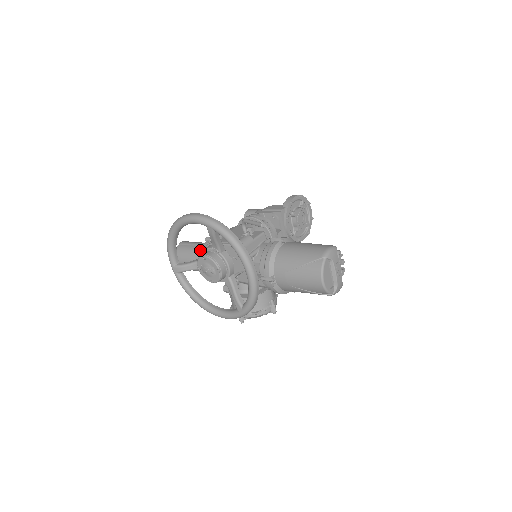
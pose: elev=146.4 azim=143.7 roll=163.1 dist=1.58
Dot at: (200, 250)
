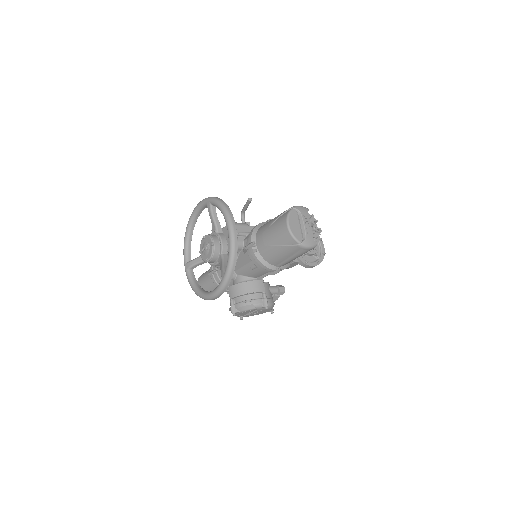
Dot at: occluded
